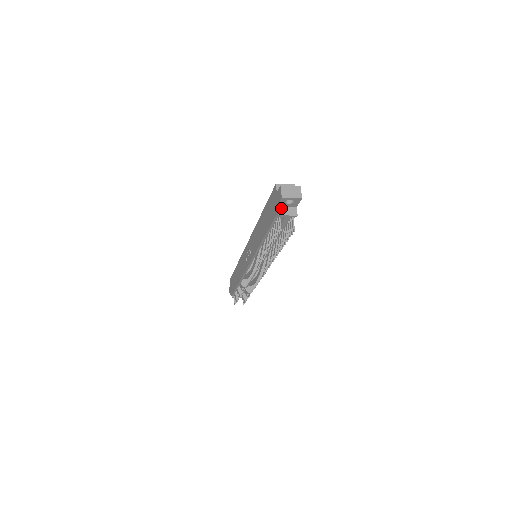
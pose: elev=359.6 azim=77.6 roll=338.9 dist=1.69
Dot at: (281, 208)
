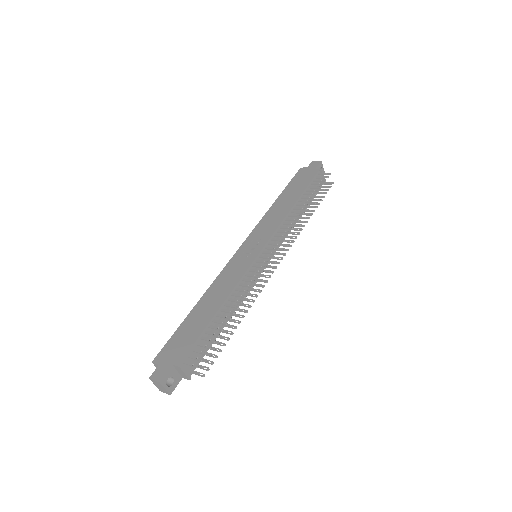
Dot at: occluded
